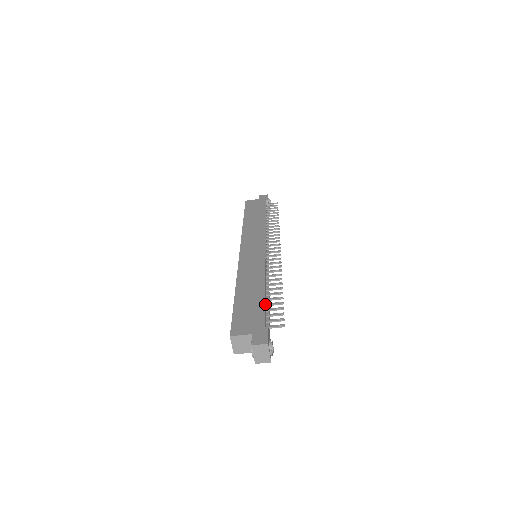
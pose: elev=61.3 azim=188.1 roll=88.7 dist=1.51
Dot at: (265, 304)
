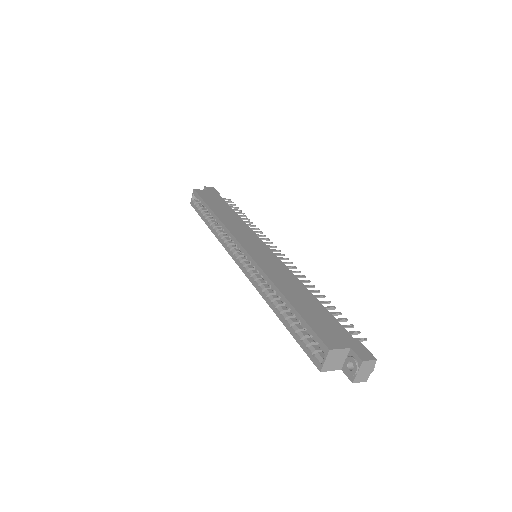
Dot at: (328, 313)
